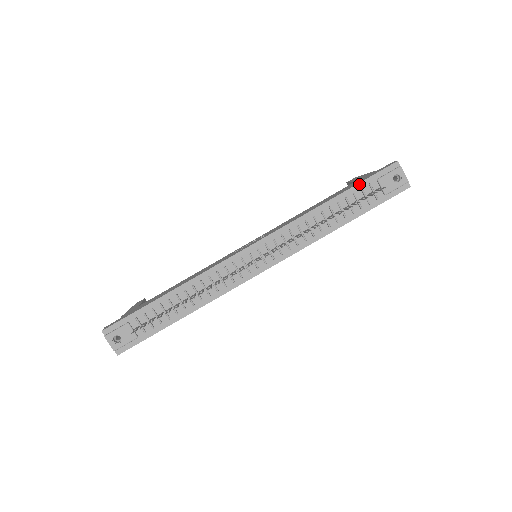
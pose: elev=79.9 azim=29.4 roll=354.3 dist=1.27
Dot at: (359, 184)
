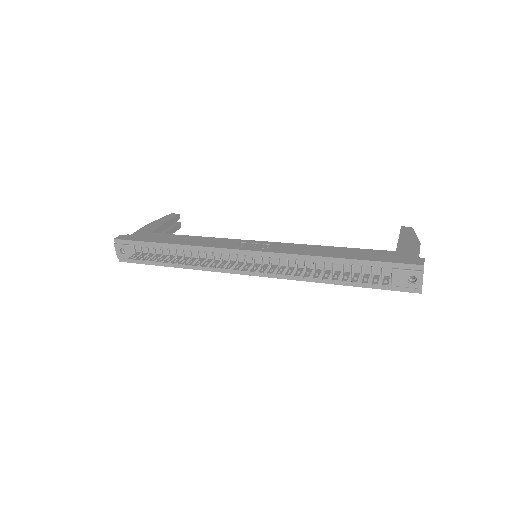
Dot at: (373, 262)
